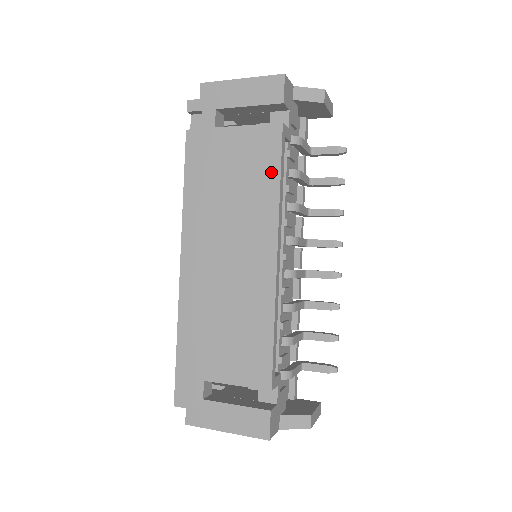
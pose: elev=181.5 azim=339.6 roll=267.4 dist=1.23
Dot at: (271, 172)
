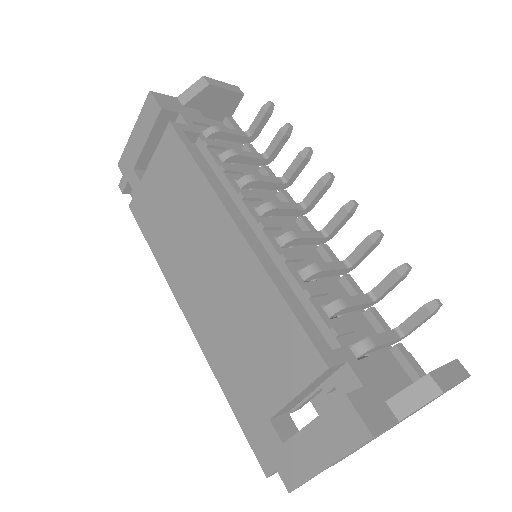
Dot at: (186, 164)
